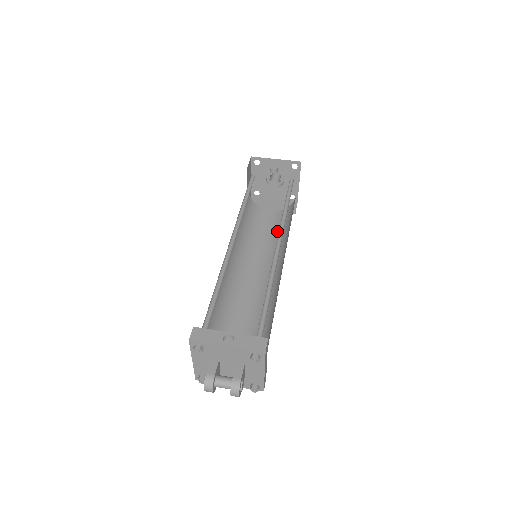
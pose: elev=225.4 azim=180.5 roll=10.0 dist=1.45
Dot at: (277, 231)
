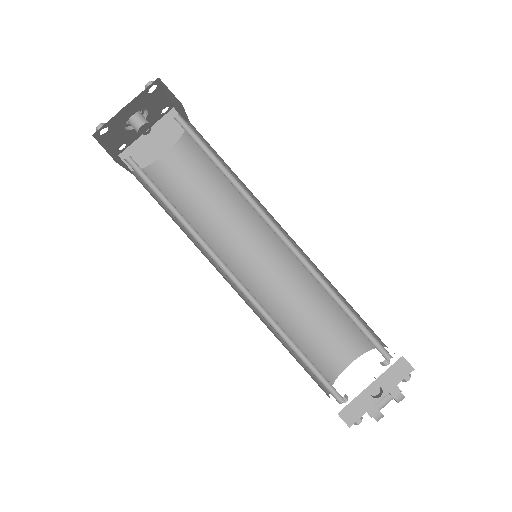
Dot at: (209, 180)
